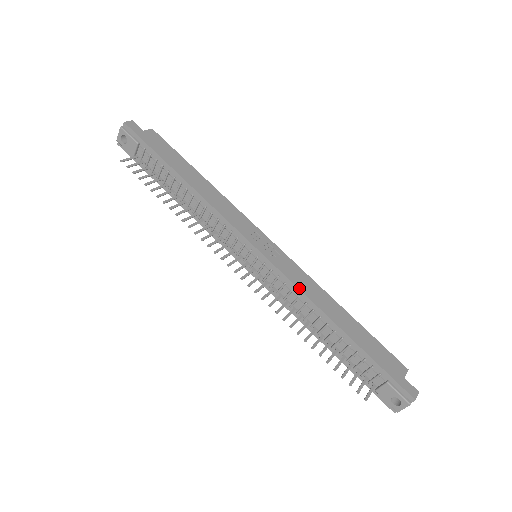
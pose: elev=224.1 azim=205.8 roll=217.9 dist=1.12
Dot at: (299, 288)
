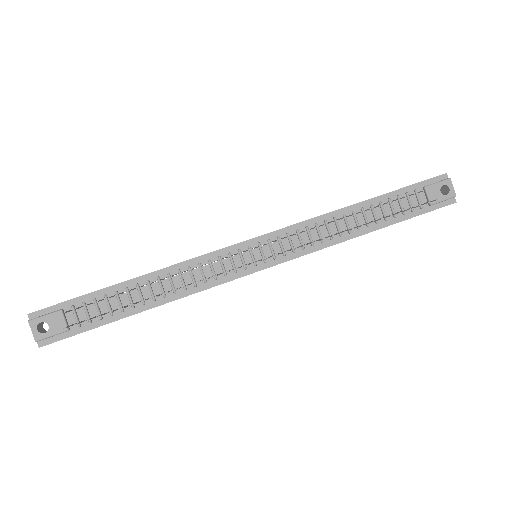
Dot at: (308, 220)
